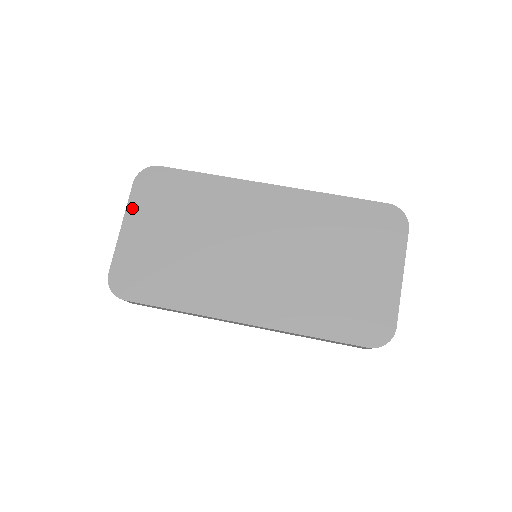
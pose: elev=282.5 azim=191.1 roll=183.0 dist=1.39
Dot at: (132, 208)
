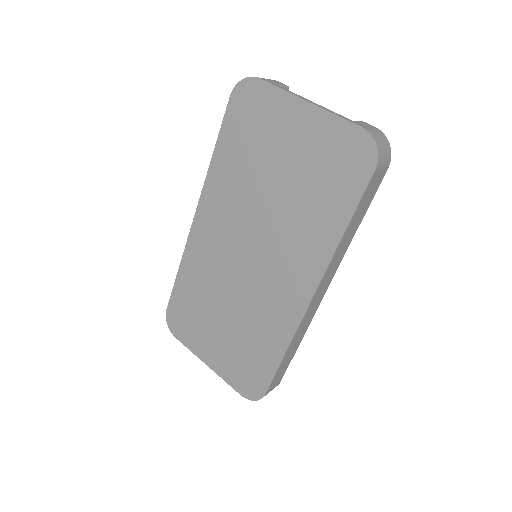
Dot at: (194, 349)
